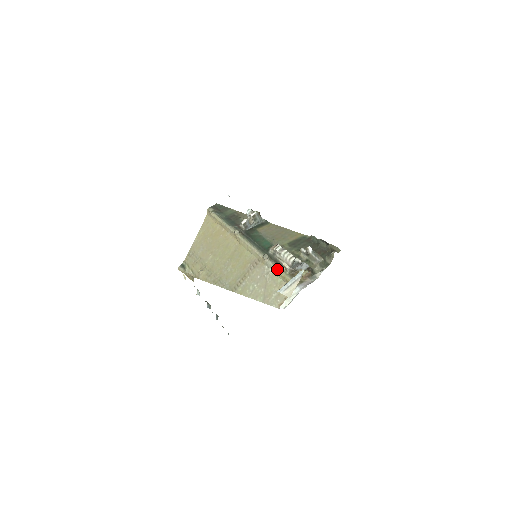
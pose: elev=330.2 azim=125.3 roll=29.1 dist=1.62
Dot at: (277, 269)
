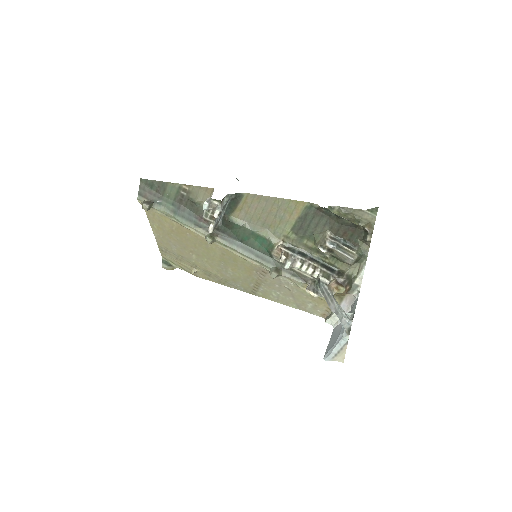
Dot at: (299, 287)
